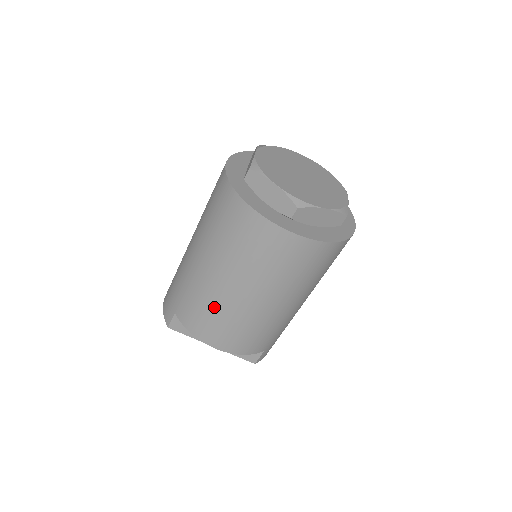
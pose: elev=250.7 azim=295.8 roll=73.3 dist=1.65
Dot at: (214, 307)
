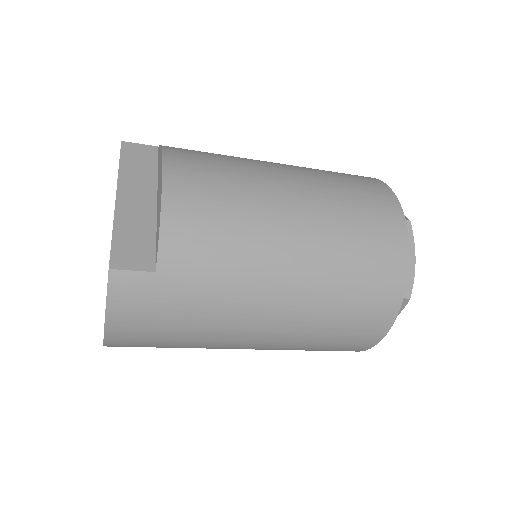
Dot at: (238, 164)
